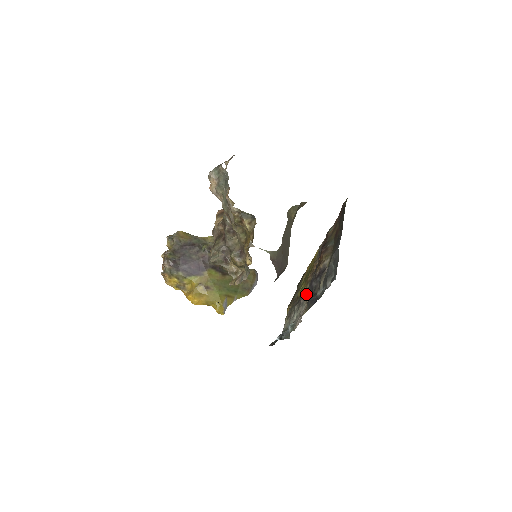
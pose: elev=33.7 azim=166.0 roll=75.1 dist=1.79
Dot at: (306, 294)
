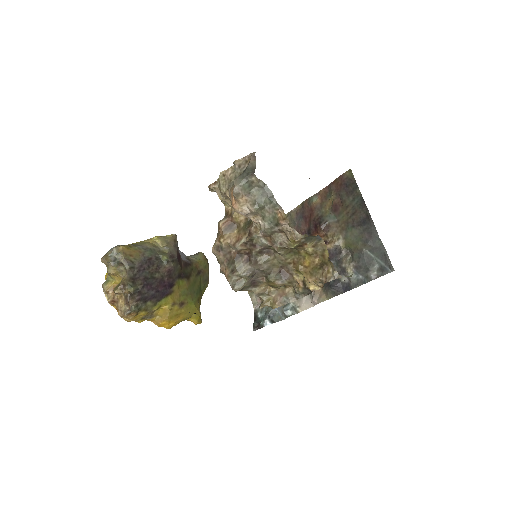
Dot at: occluded
